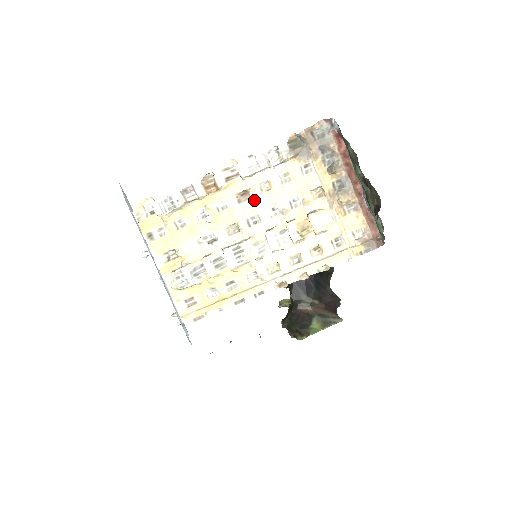
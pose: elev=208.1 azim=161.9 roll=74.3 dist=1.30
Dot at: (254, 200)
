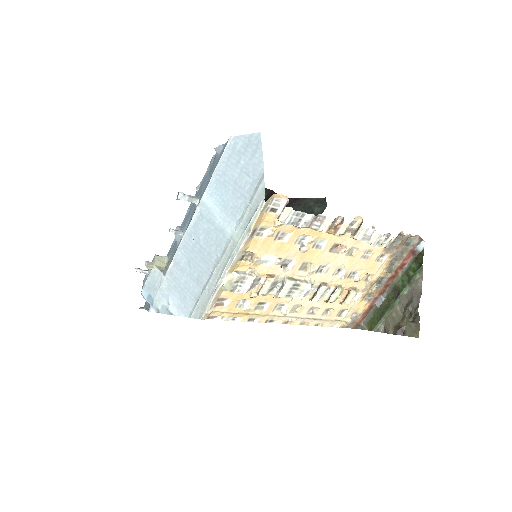
Dot at: (338, 256)
